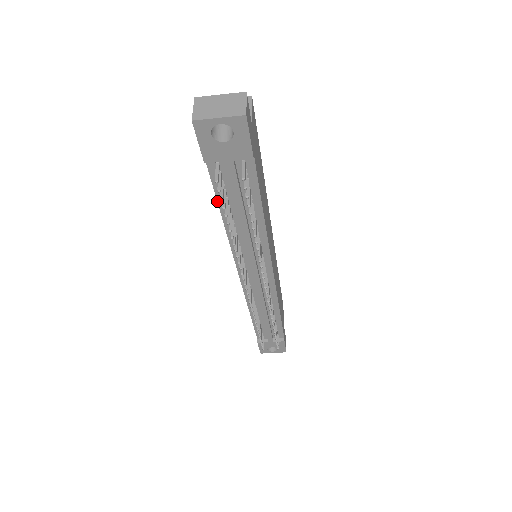
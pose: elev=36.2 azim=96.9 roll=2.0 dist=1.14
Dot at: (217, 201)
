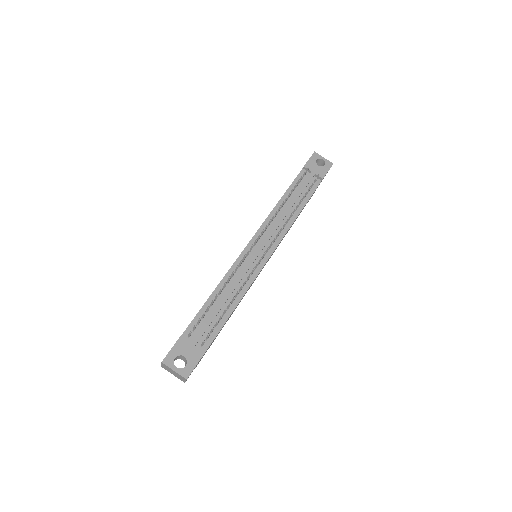
Dot at: (288, 188)
